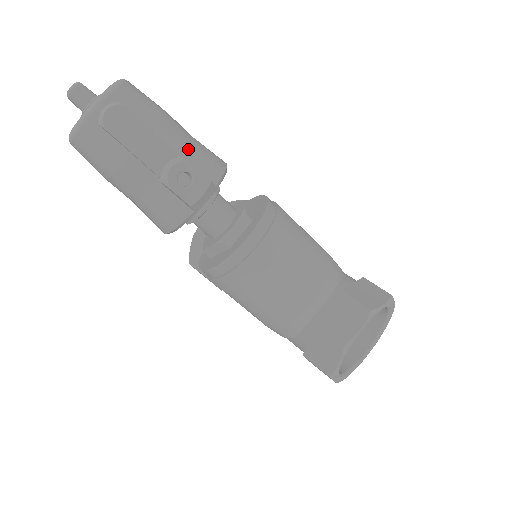
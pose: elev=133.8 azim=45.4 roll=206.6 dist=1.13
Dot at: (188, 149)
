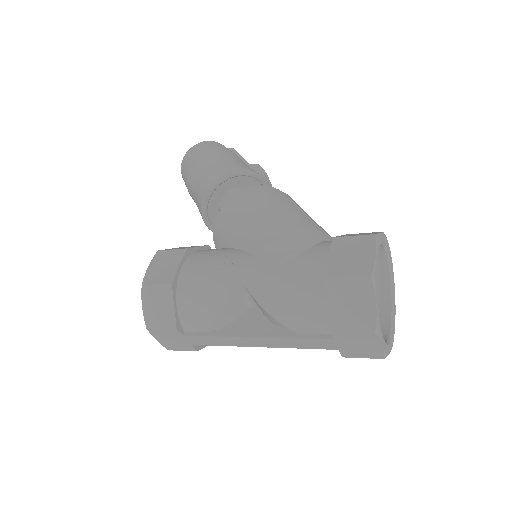
Dot at: occluded
